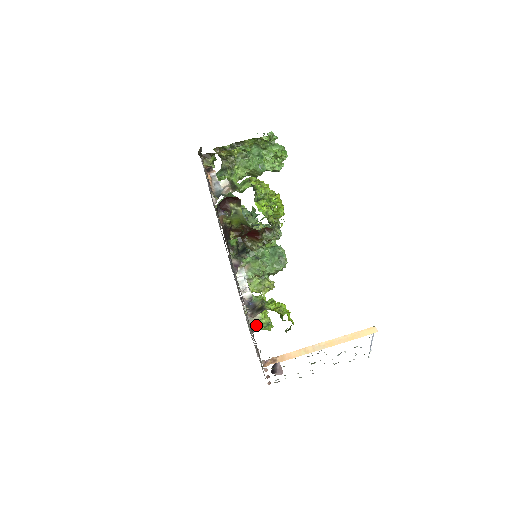
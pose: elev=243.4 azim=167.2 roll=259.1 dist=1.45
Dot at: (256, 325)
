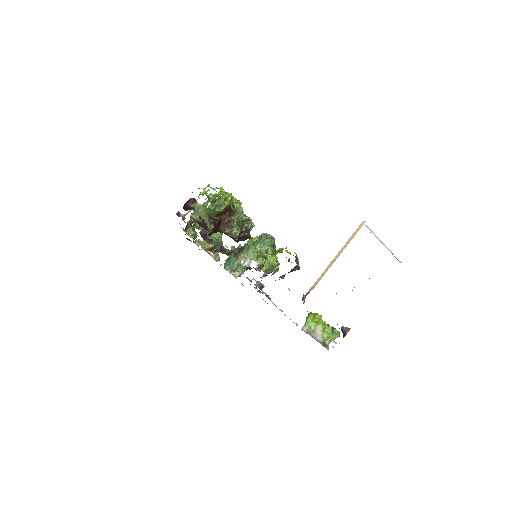
Dot at: (324, 338)
